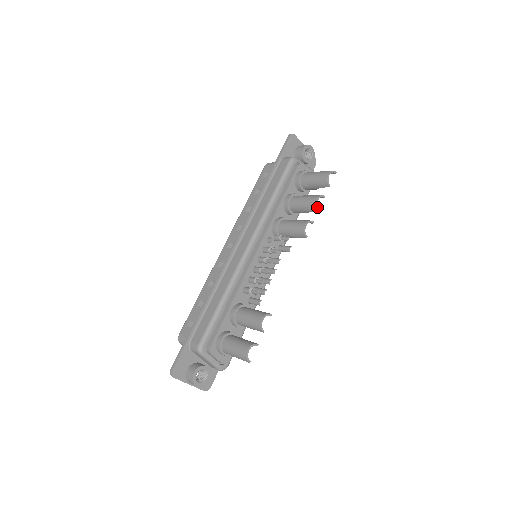
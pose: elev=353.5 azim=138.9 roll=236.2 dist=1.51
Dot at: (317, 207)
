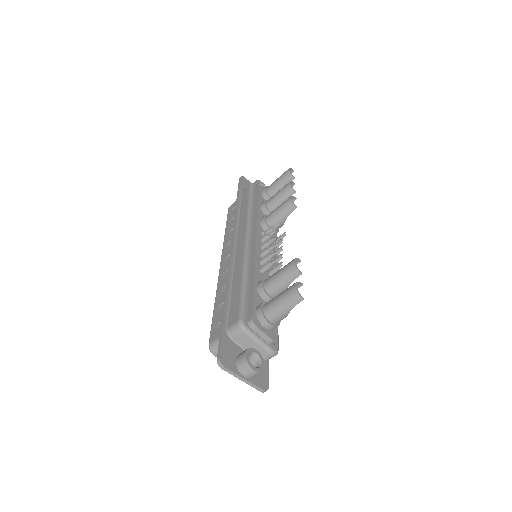
Dot at: occluded
